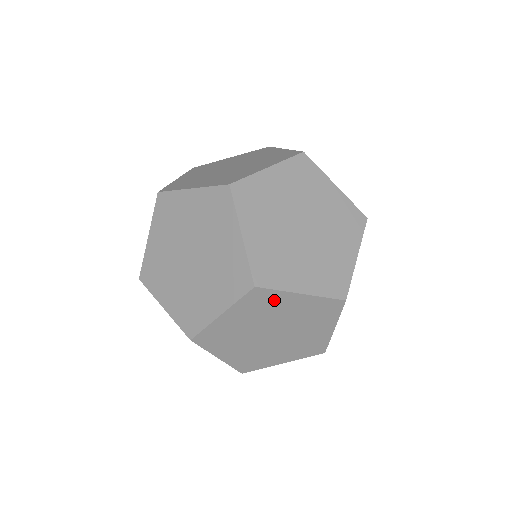
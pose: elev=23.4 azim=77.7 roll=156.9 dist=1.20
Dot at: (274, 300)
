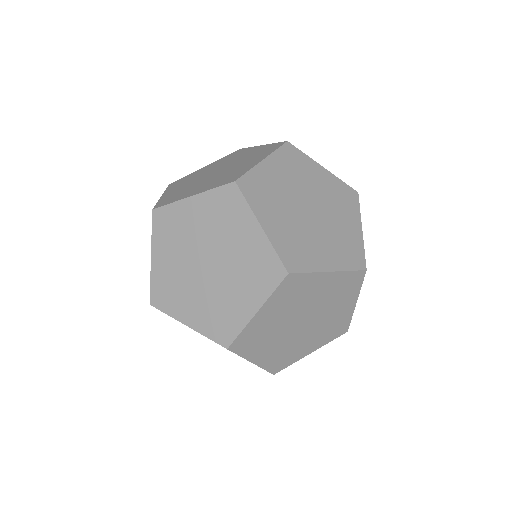
Dot at: (305, 284)
